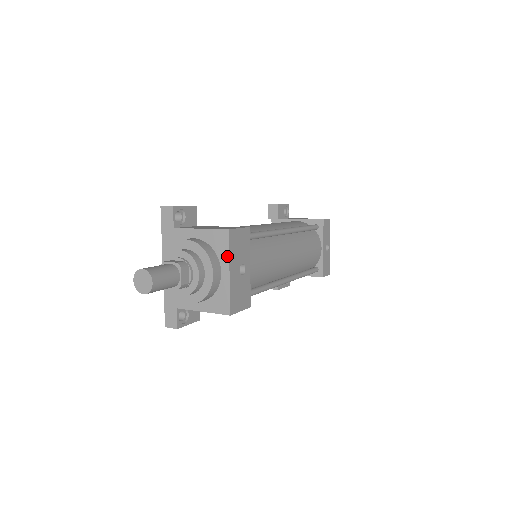
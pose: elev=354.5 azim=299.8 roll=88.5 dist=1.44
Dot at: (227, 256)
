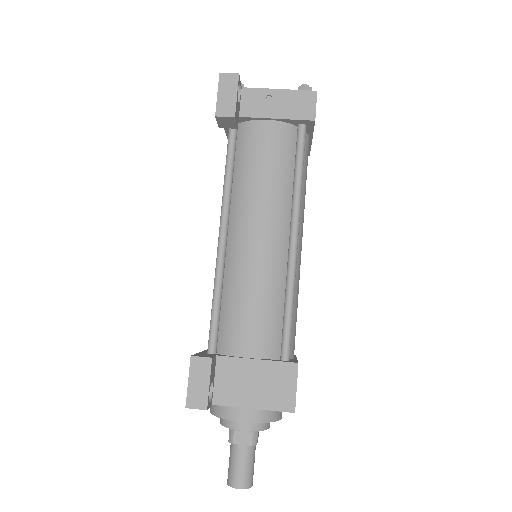
Dot at: occluded
